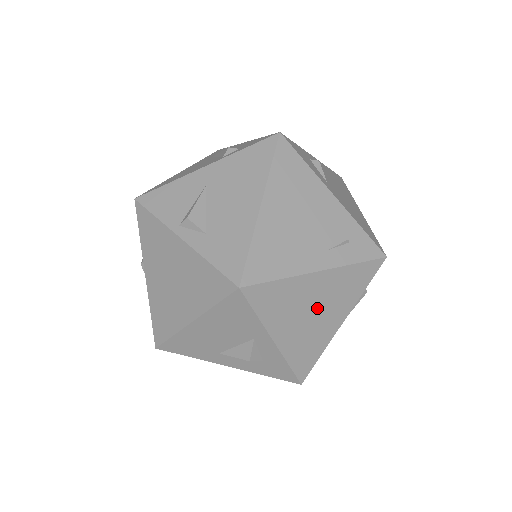
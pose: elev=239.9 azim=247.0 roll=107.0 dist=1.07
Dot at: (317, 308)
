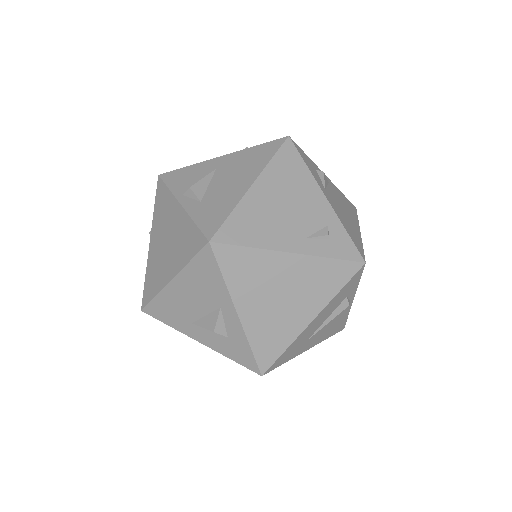
Dot at: (286, 293)
